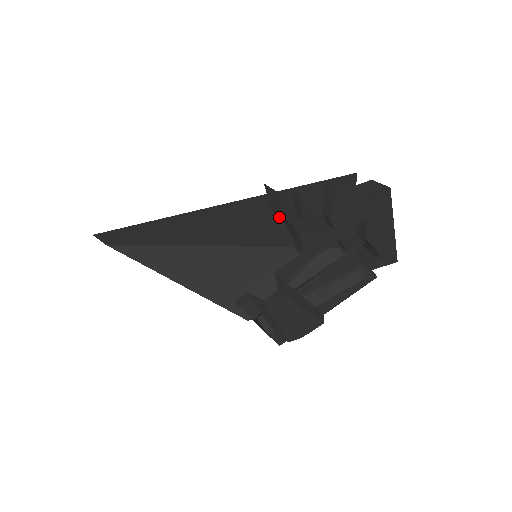
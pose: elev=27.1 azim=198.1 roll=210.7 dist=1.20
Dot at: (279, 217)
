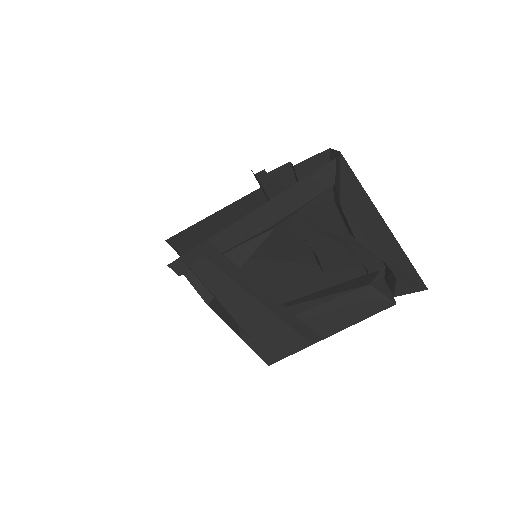
Dot at: occluded
